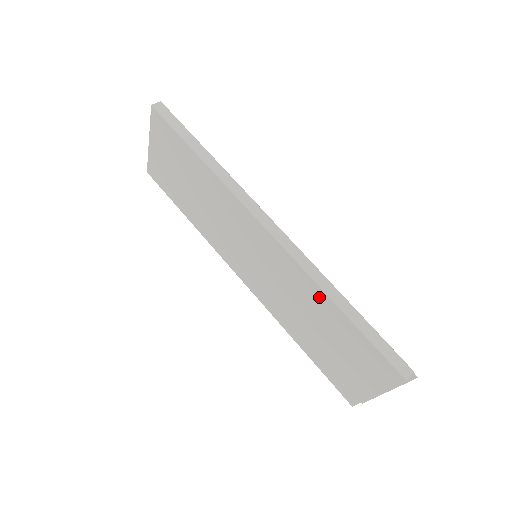
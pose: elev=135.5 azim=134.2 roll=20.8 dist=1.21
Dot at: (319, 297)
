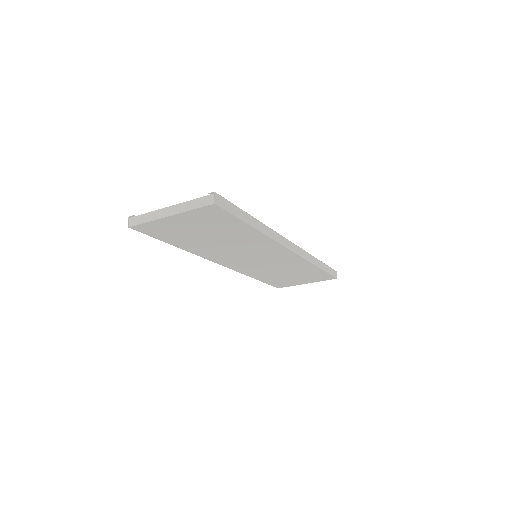
Dot at: (307, 266)
